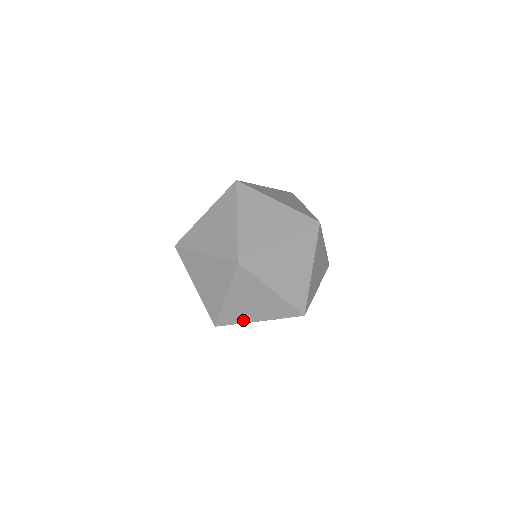
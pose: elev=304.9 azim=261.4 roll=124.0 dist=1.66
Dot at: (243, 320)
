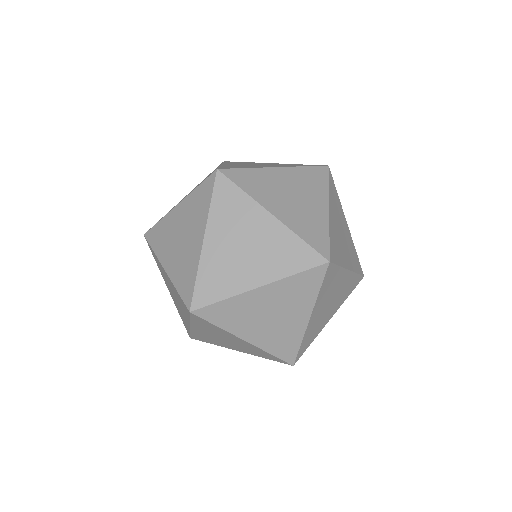
Dot at: (234, 289)
